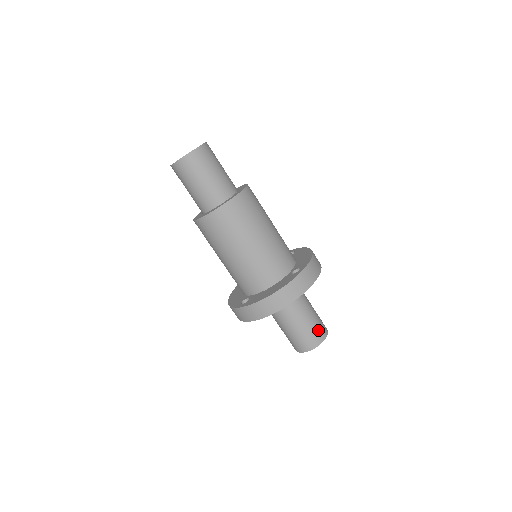
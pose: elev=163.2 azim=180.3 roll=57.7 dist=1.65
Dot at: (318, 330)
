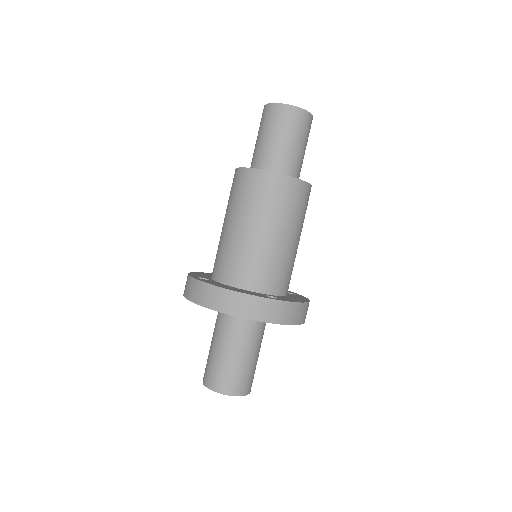
Dot at: (239, 380)
